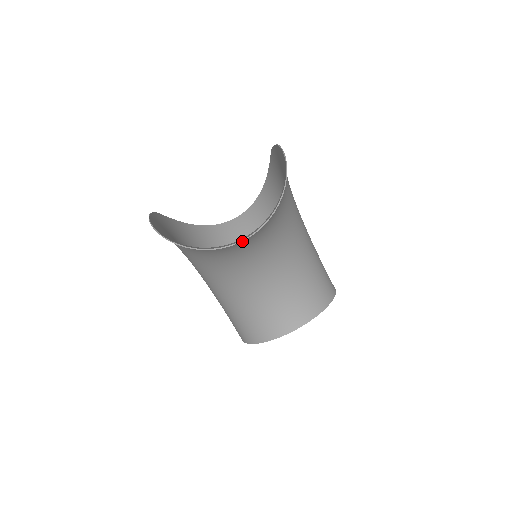
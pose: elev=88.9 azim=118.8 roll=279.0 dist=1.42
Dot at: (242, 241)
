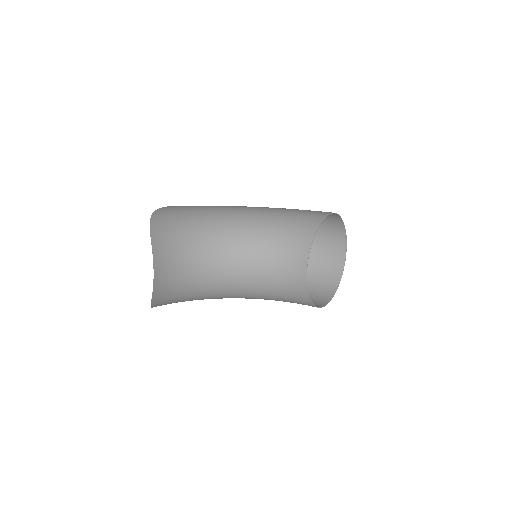
Dot at: (178, 270)
